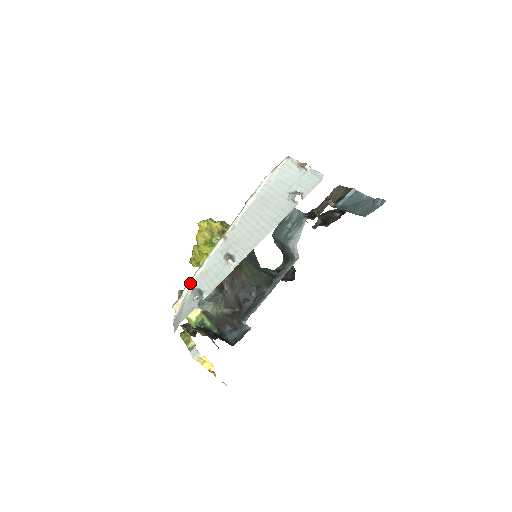
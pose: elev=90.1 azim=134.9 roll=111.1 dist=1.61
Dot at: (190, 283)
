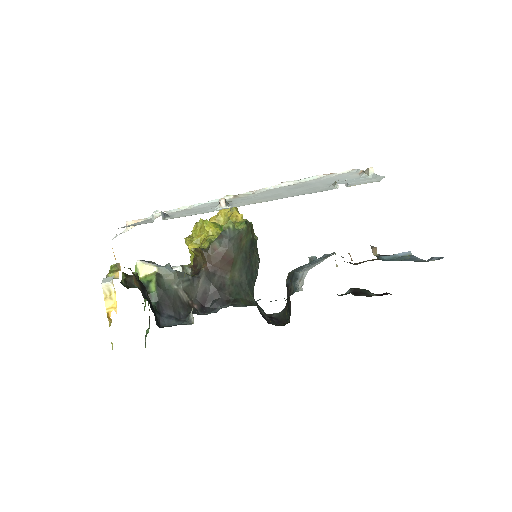
Dot at: (165, 212)
